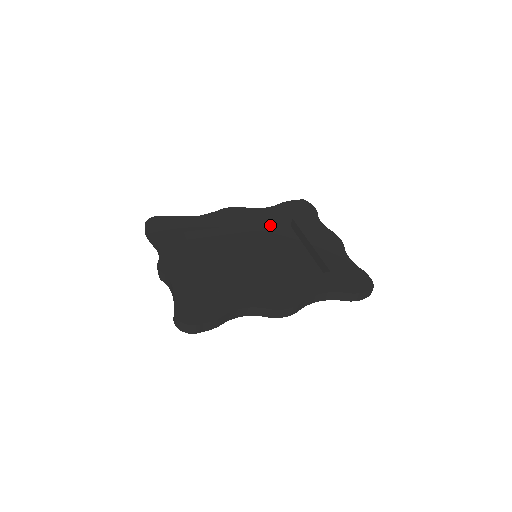
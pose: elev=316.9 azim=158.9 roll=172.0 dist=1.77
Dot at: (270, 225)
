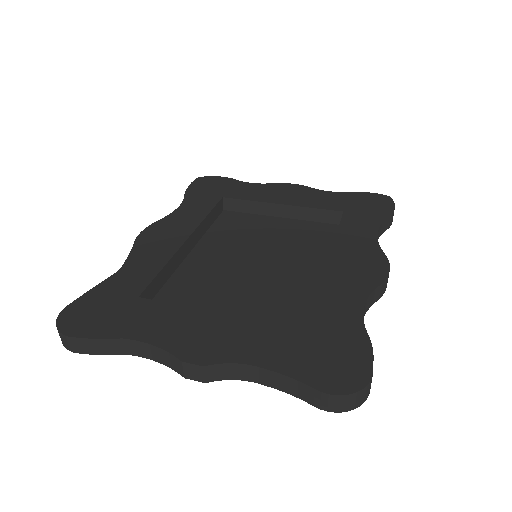
Dot at: (209, 220)
